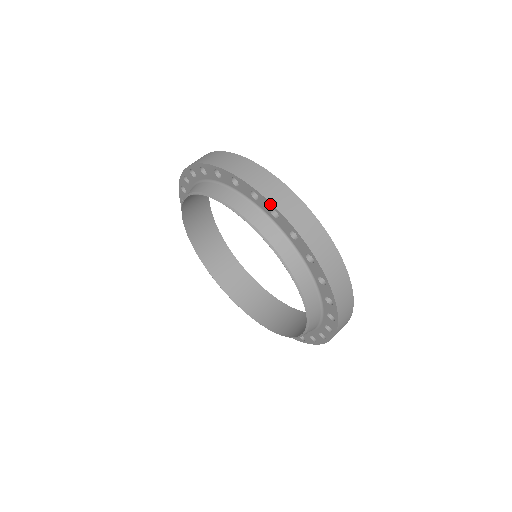
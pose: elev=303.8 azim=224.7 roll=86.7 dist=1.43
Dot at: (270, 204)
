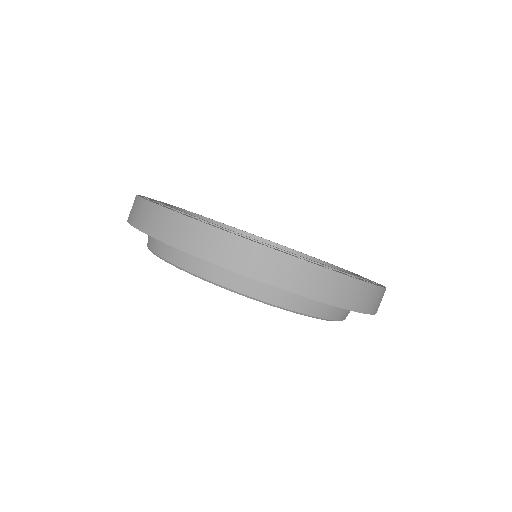
Dot at: occluded
